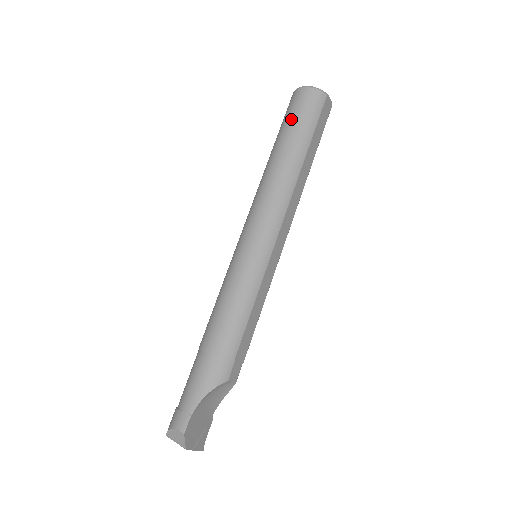
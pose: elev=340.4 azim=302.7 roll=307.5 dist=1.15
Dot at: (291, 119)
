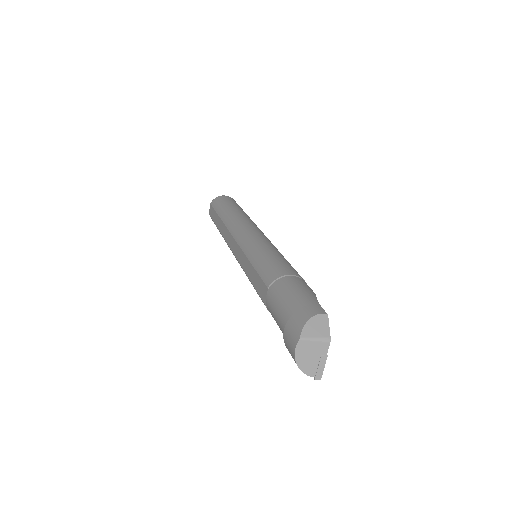
Dot at: (228, 202)
